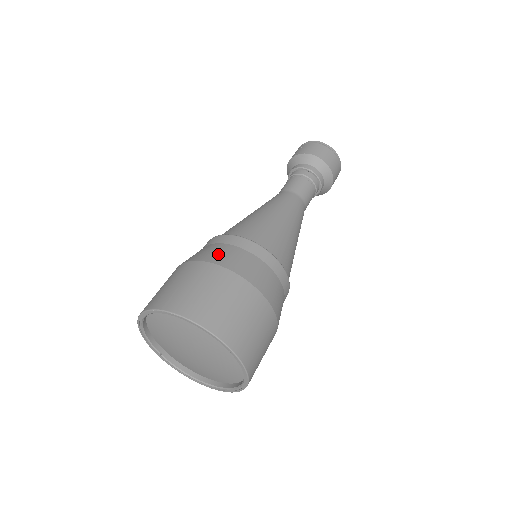
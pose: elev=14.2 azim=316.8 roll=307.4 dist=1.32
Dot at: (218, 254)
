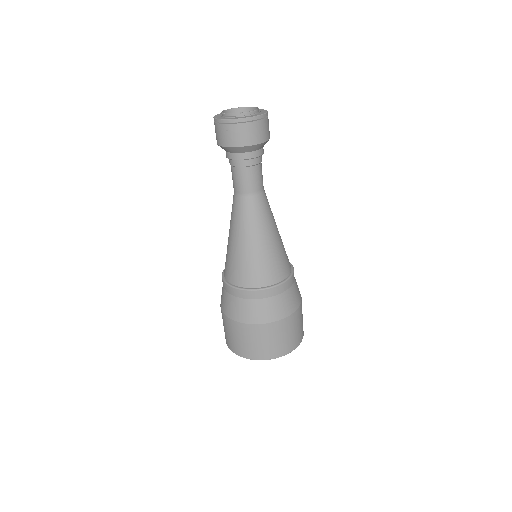
Dot at: (259, 314)
